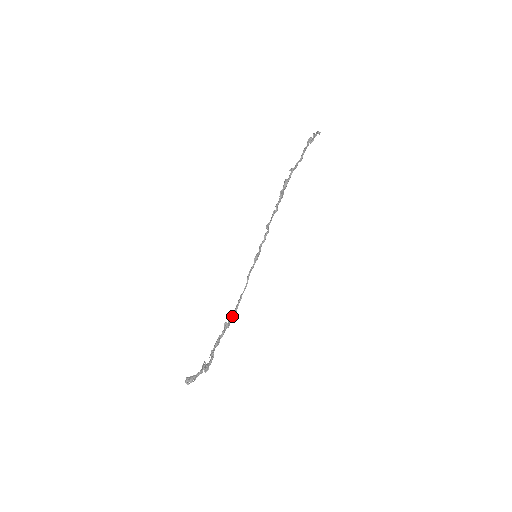
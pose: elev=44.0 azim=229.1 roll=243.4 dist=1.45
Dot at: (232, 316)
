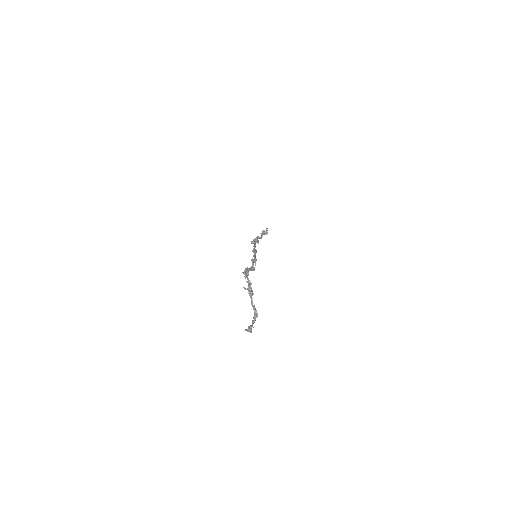
Dot at: (252, 264)
